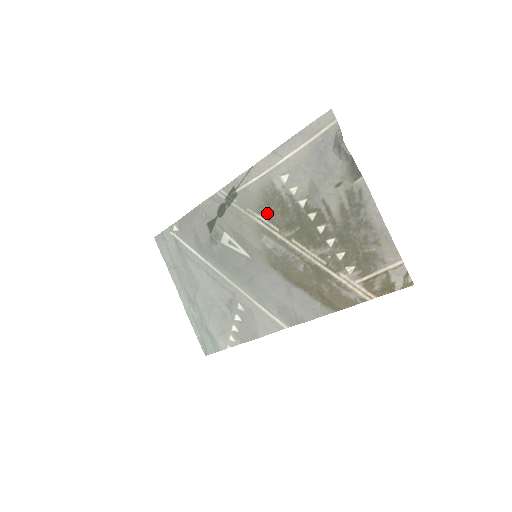
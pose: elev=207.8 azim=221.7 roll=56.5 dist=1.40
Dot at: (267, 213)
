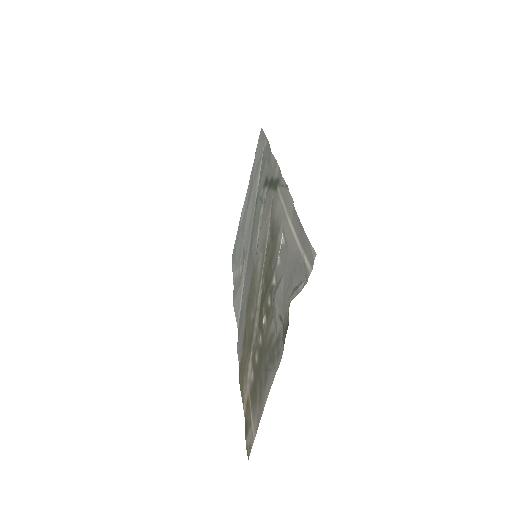
Dot at: (270, 242)
